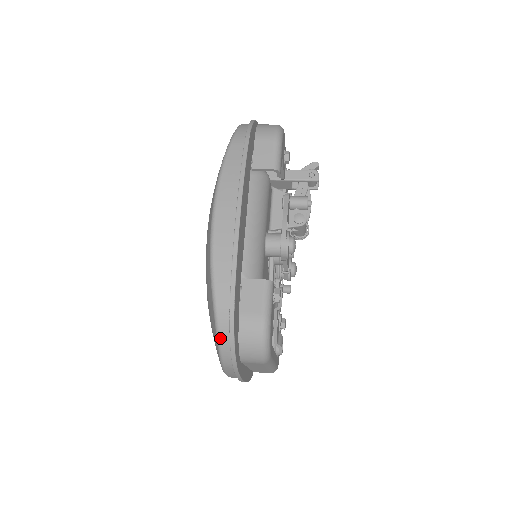
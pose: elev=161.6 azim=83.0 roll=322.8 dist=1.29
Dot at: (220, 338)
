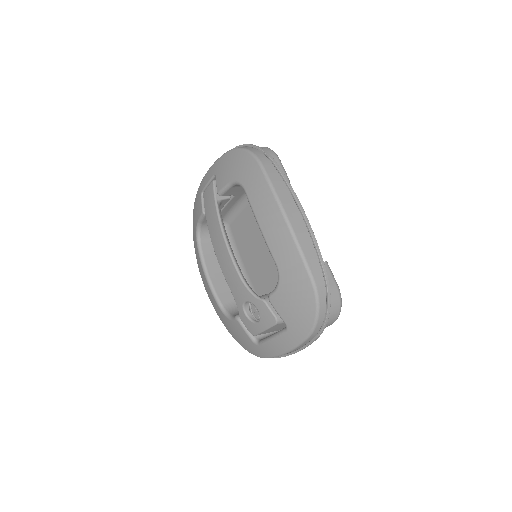
Dot at: (319, 312)
